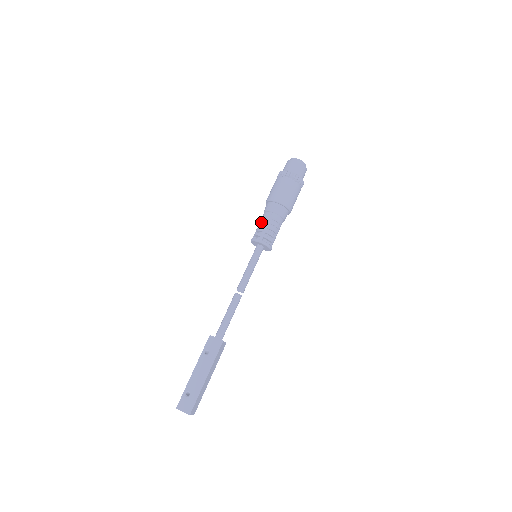
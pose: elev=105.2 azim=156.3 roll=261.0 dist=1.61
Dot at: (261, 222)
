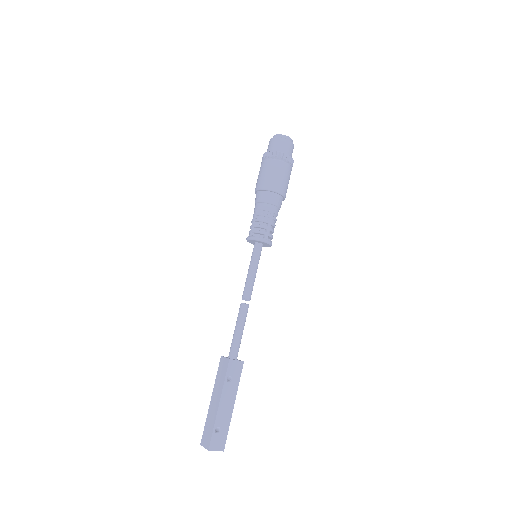
Dot at: (261, 216)
